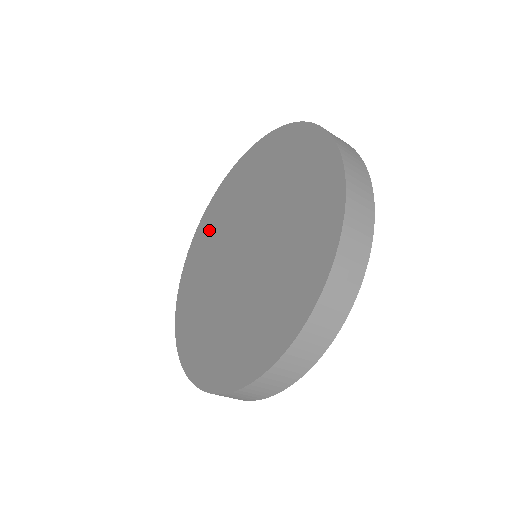
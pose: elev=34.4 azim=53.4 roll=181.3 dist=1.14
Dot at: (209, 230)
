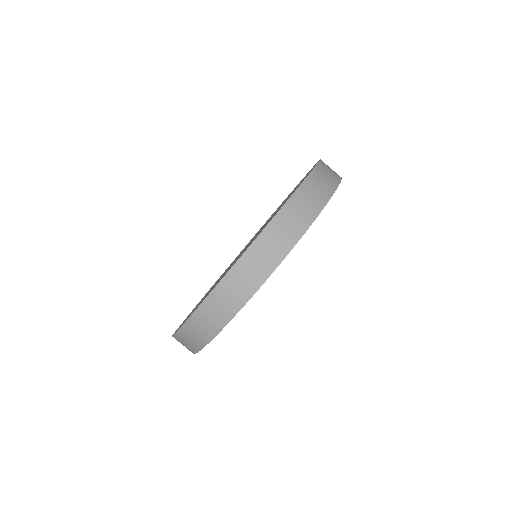
Dot at: occluded
